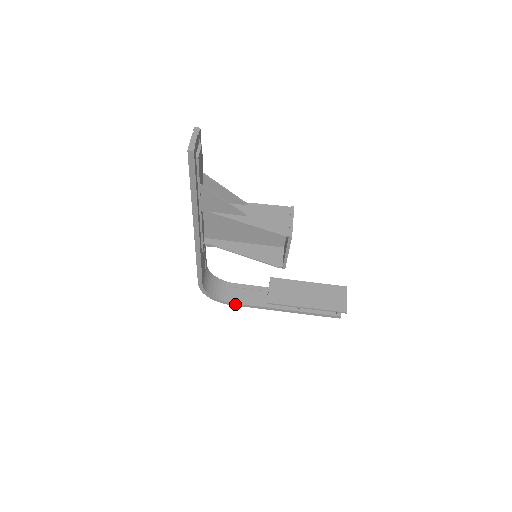
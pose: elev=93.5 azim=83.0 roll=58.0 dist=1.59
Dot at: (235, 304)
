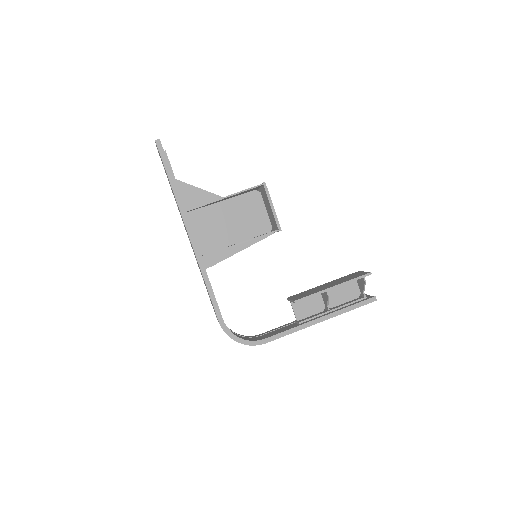
Dot at: (268, 339)
